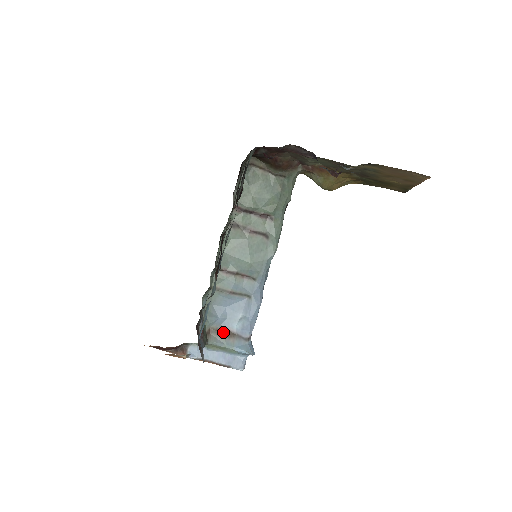
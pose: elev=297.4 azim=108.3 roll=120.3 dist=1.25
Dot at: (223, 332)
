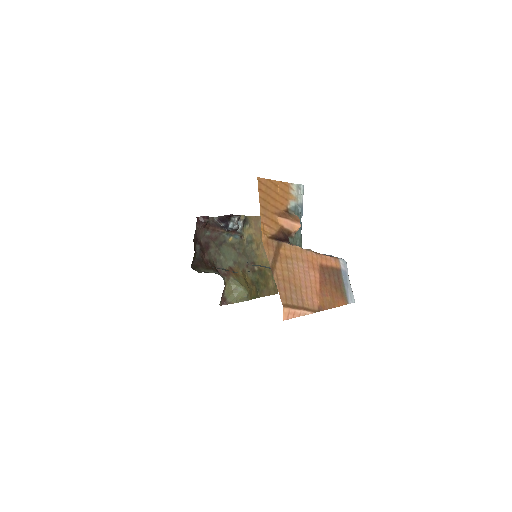
Dot at: occluded
